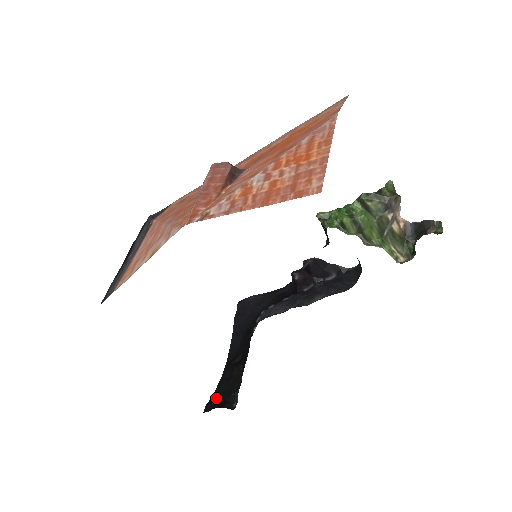
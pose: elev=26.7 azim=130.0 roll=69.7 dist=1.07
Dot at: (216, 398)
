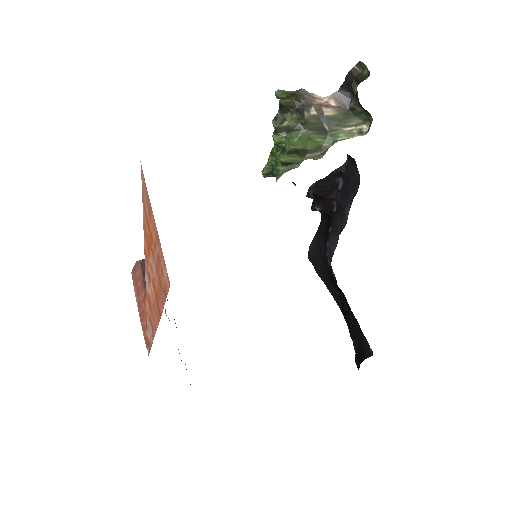
Dot at: occluded
